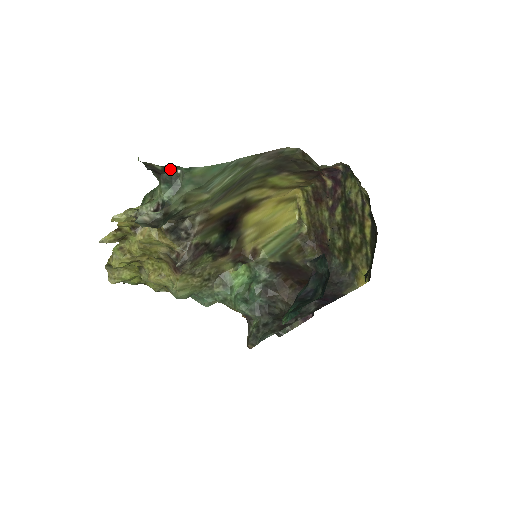
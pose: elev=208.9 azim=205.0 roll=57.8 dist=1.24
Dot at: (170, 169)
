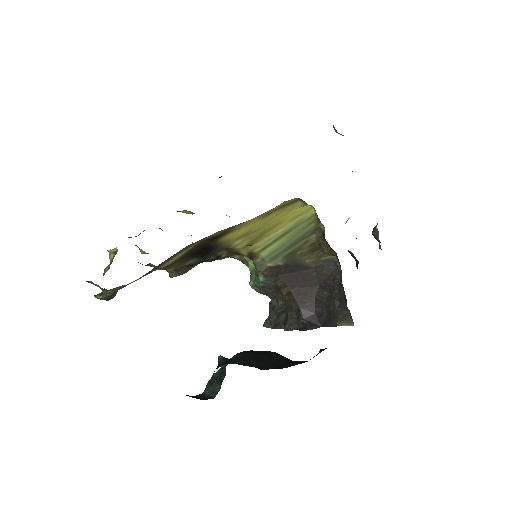
Dot at: occluded
